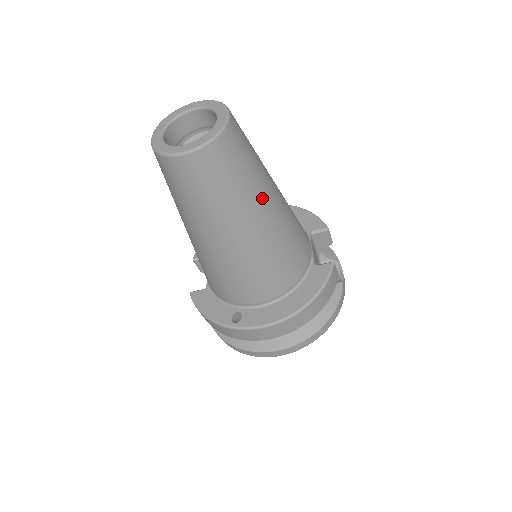
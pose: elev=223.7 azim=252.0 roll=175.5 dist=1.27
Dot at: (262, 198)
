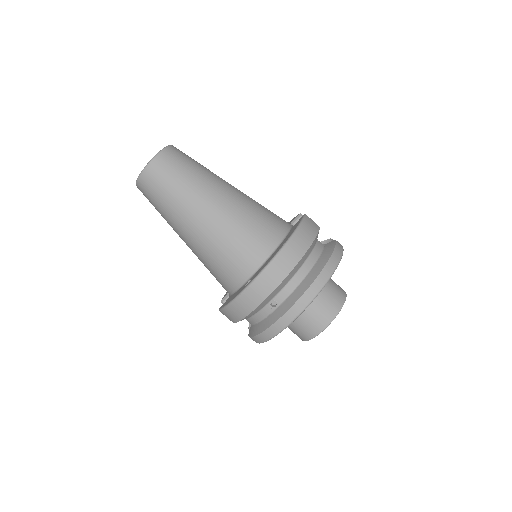
Dot at: (215, 181)
